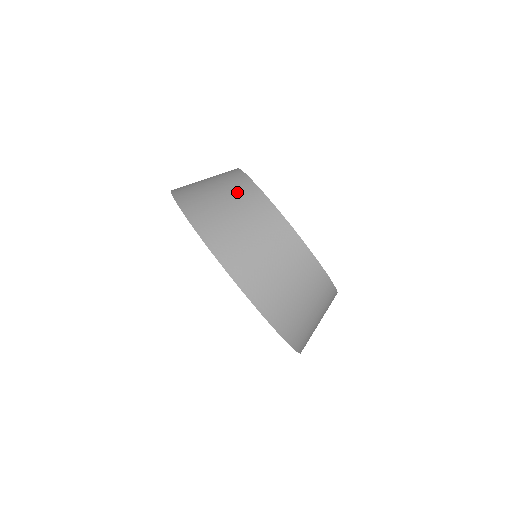
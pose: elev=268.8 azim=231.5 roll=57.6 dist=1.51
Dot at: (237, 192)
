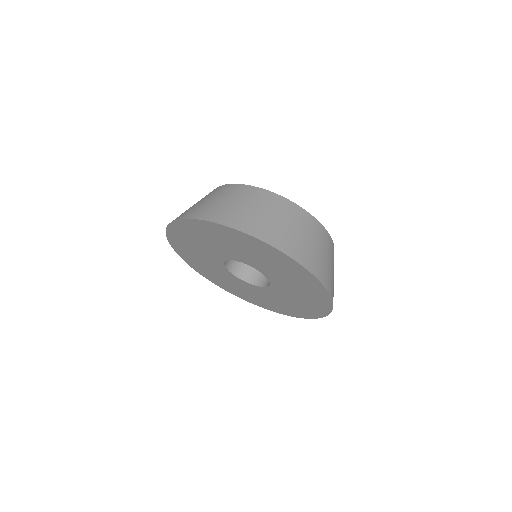
Dot at: (212, 194)
